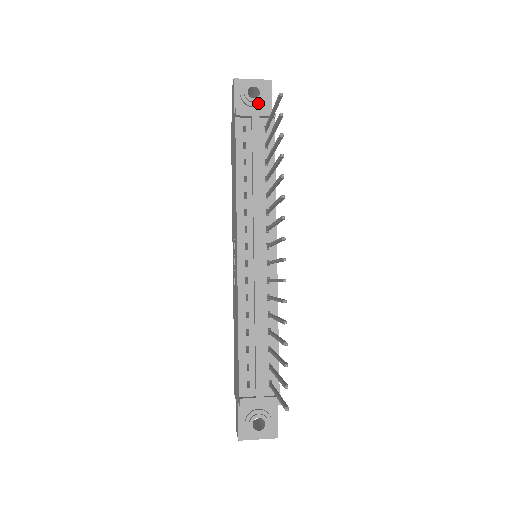
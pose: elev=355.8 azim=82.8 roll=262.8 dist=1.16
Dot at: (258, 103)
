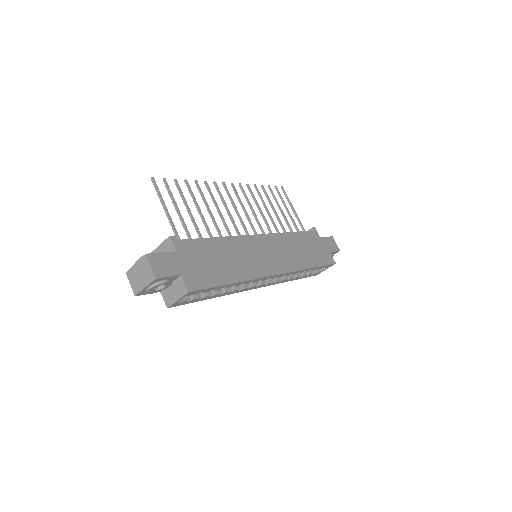
Dot at: occluded
